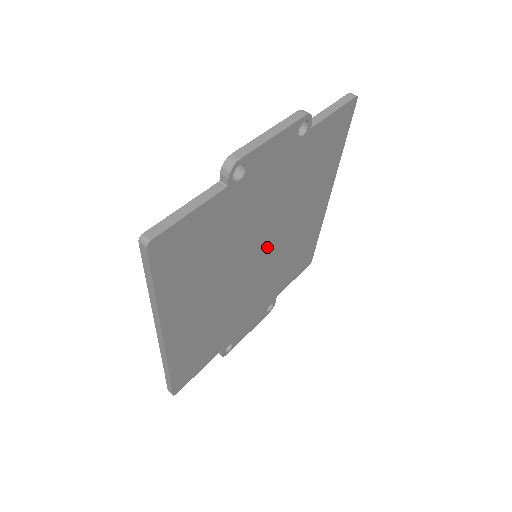
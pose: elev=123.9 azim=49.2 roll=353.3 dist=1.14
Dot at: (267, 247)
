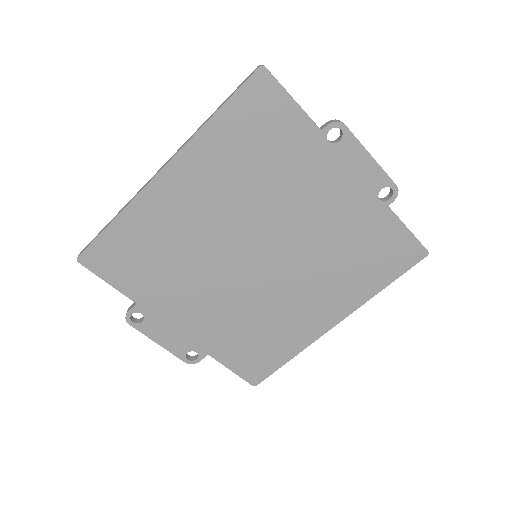
Dot at: (269, 261)
